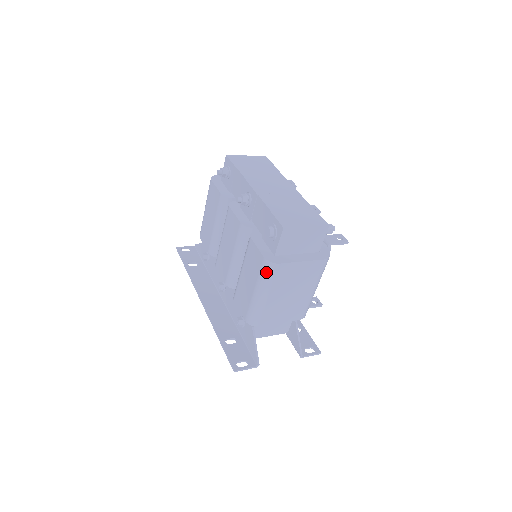
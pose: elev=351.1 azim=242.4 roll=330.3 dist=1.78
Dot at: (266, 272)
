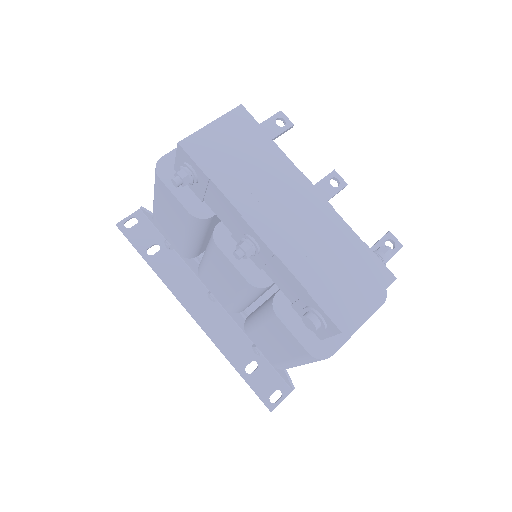
Dot at: (312, 361)
